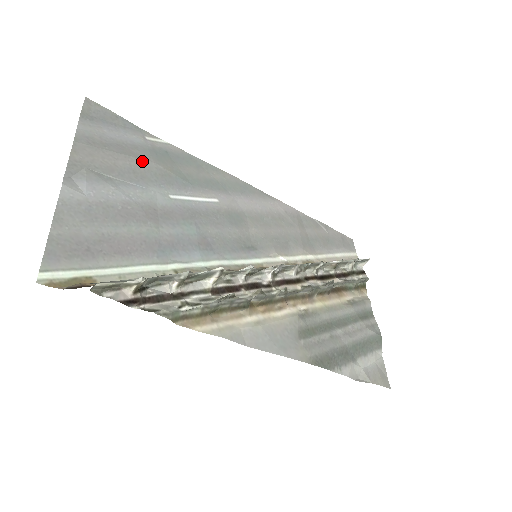
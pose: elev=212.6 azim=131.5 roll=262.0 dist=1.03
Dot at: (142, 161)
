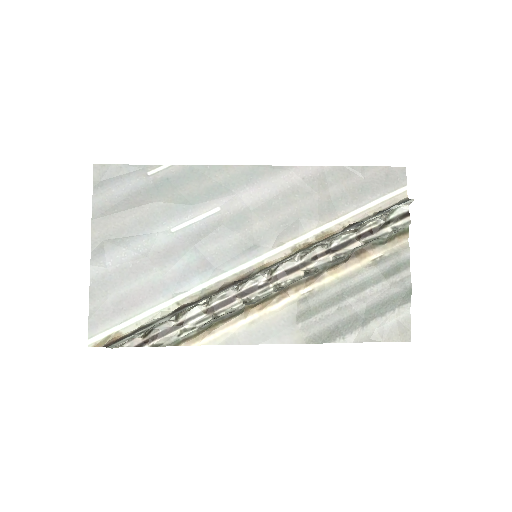
Dot at: (145, 207)
